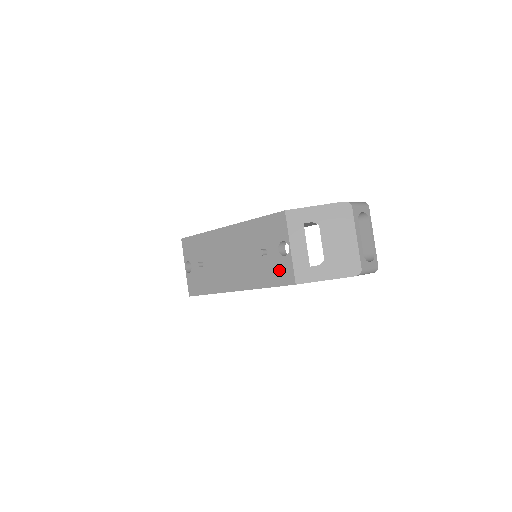
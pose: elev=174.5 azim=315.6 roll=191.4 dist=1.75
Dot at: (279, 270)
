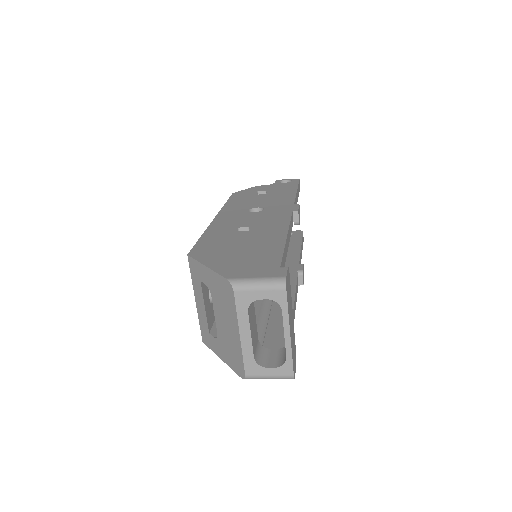
Dot at: occluded
